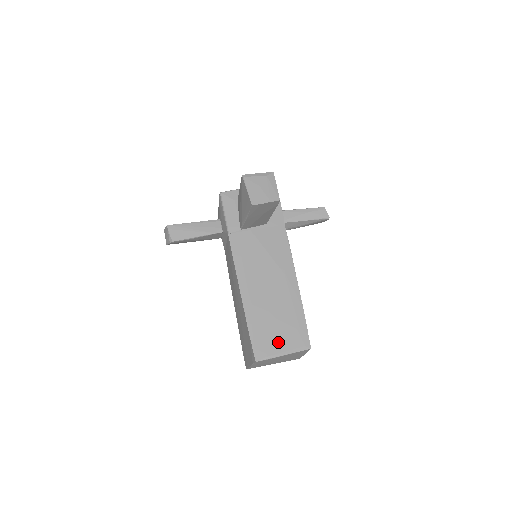
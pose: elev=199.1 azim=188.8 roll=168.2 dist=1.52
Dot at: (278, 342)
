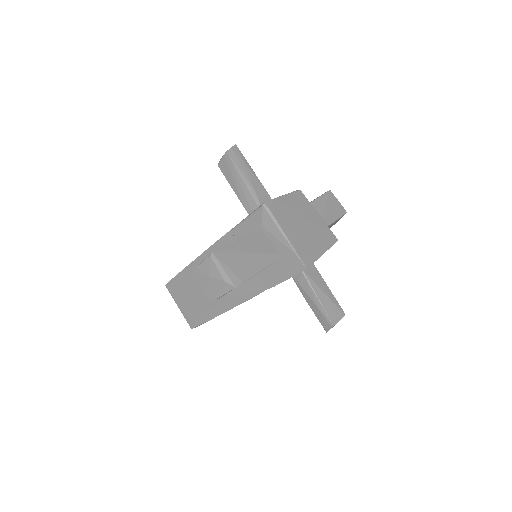
Dot at: (182, 301)
